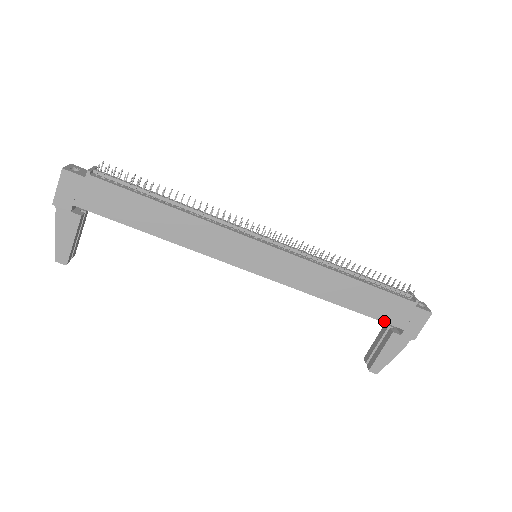
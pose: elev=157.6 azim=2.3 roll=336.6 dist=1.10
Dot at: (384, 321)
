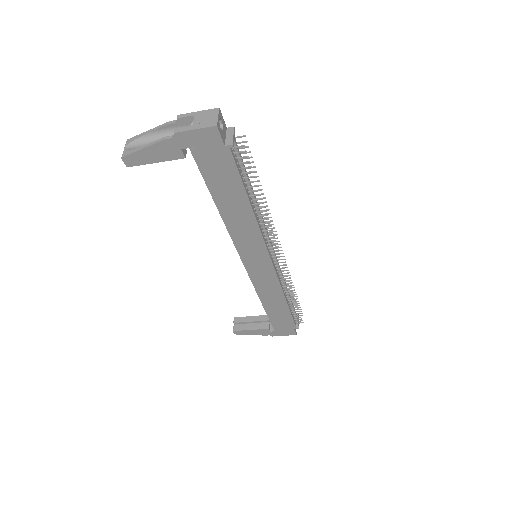
Dot at: (272, 323)
